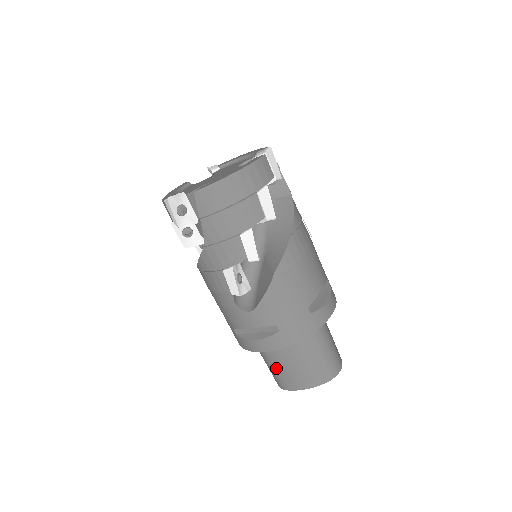
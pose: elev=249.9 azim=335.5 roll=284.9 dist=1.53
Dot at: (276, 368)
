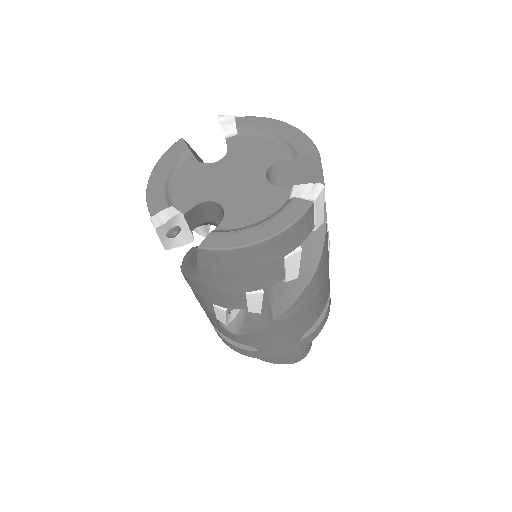
Dot at: occluded
